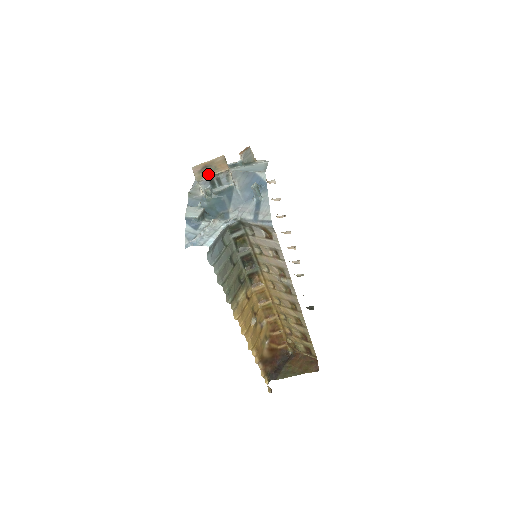
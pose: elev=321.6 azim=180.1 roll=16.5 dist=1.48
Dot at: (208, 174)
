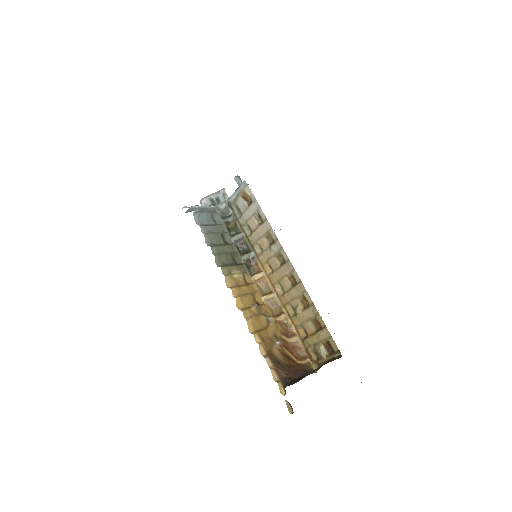
Dot at: (209, 196)
